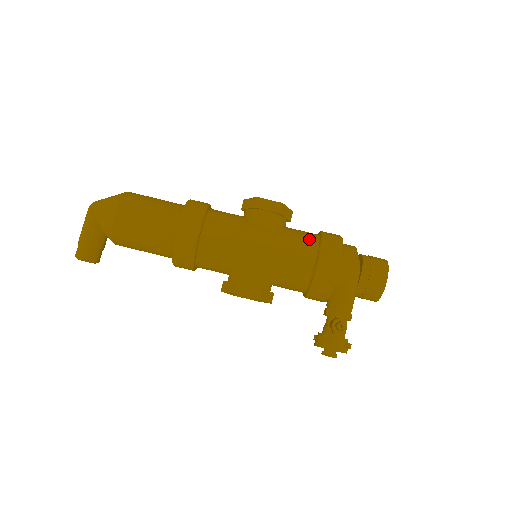
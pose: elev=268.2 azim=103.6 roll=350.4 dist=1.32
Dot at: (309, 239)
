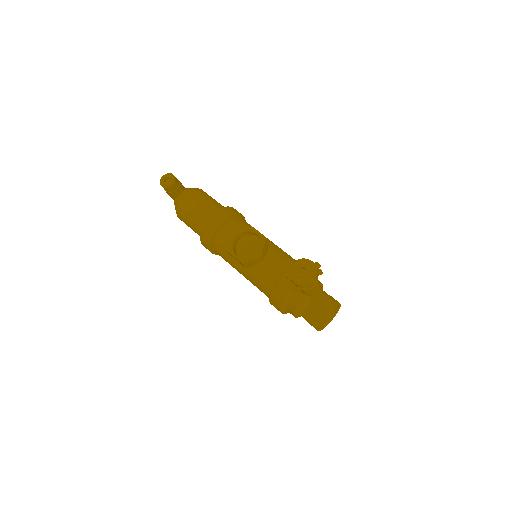
Dot at: occluded
